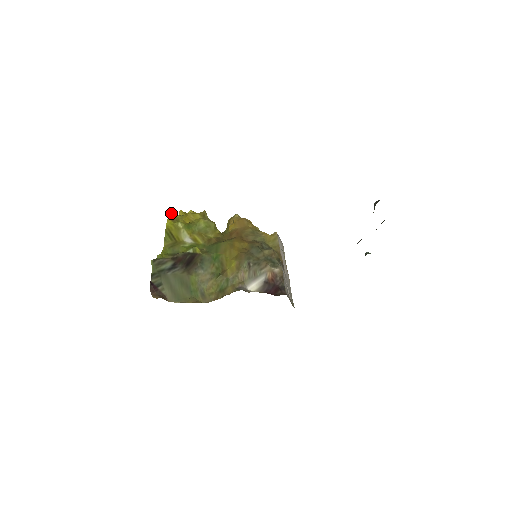
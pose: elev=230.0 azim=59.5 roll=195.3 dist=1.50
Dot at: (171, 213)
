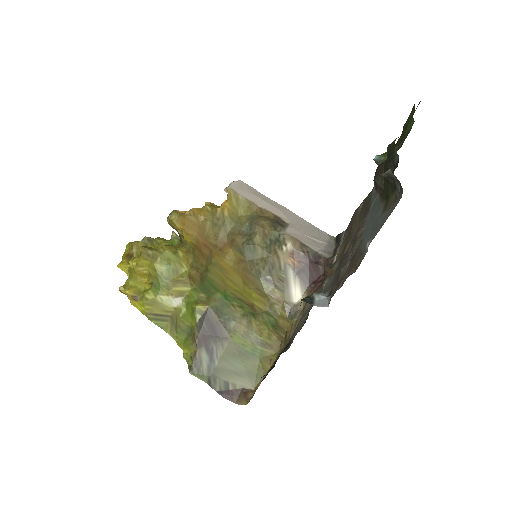
Dot at: (124, 293)
